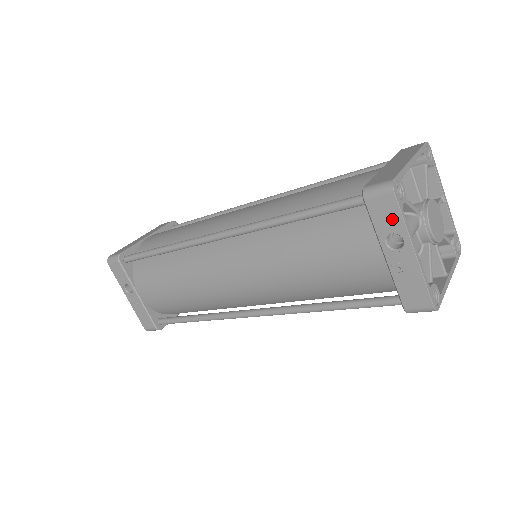
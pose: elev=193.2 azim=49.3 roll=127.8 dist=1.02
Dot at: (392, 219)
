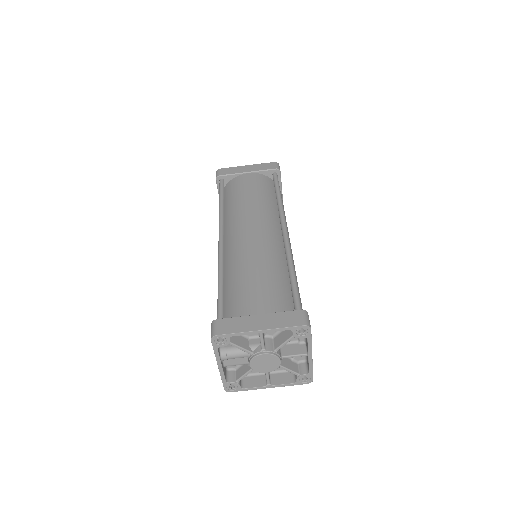
Dot at: occluded
